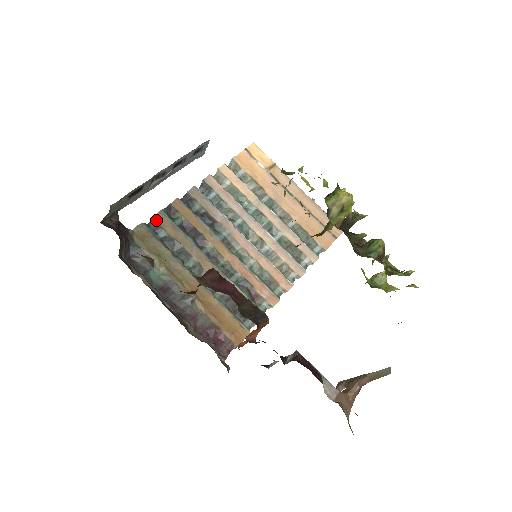
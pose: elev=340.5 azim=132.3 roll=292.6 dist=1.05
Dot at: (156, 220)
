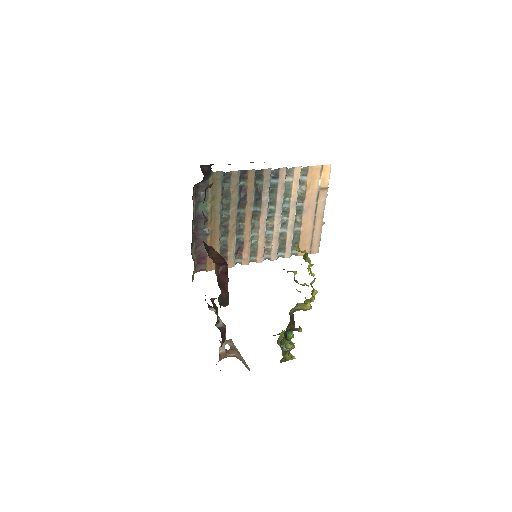
Dot at: (231, 174)
